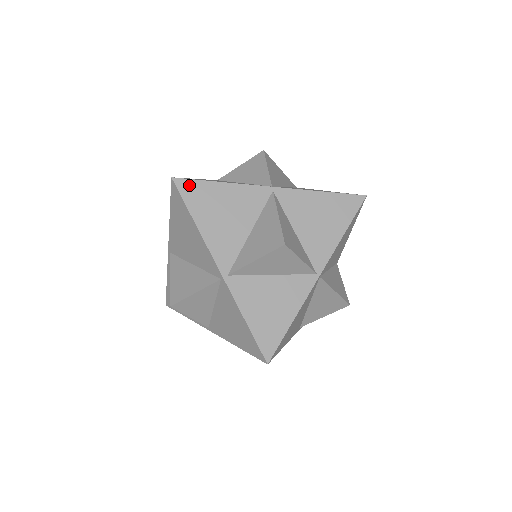
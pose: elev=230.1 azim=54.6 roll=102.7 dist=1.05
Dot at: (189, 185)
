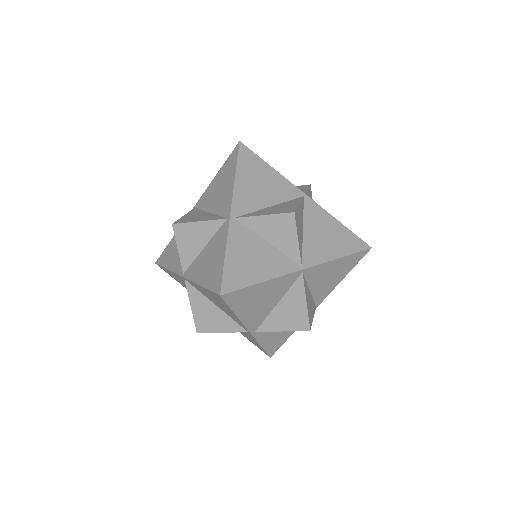
Dot at: (235, 295)
